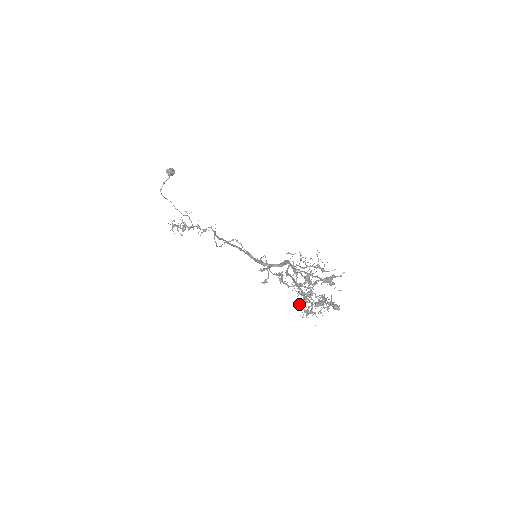
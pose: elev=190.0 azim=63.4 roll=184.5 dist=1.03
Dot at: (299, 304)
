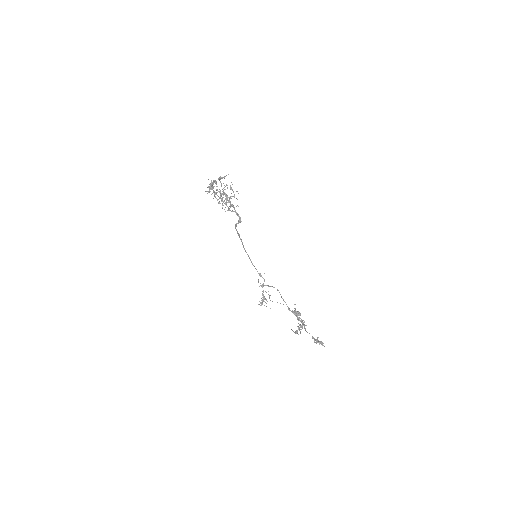
Dot at: (213, 198)
